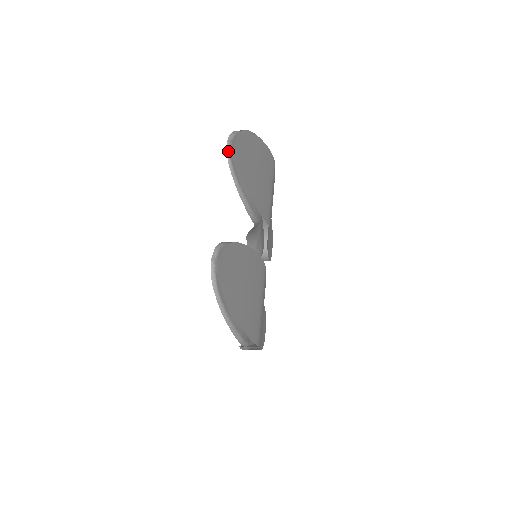
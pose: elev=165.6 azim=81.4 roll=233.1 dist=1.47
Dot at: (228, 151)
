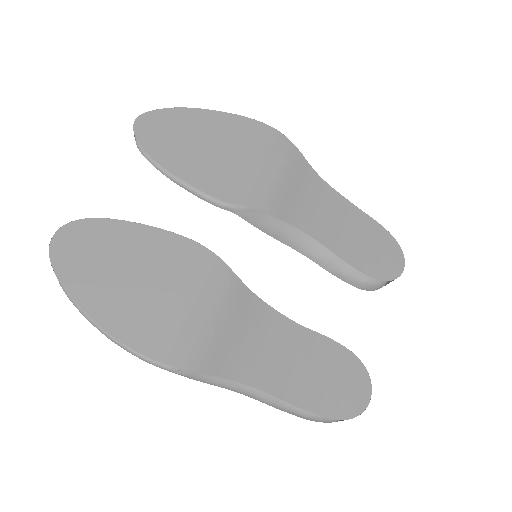
Dot at: occluded
